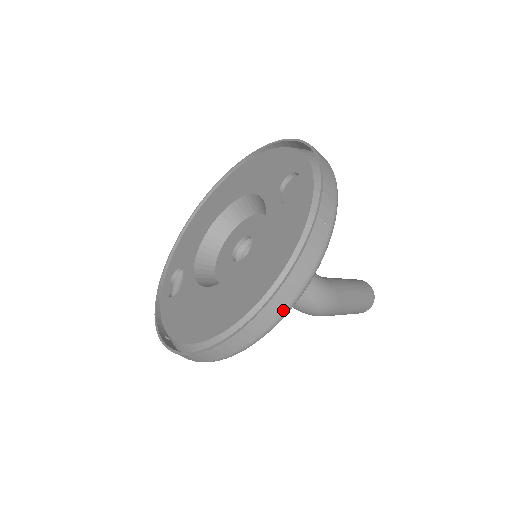
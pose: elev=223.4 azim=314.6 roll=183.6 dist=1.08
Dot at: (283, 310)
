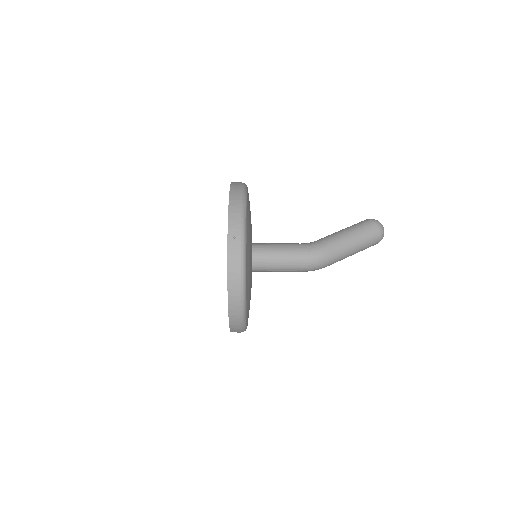
Dot at: (239, 292)
